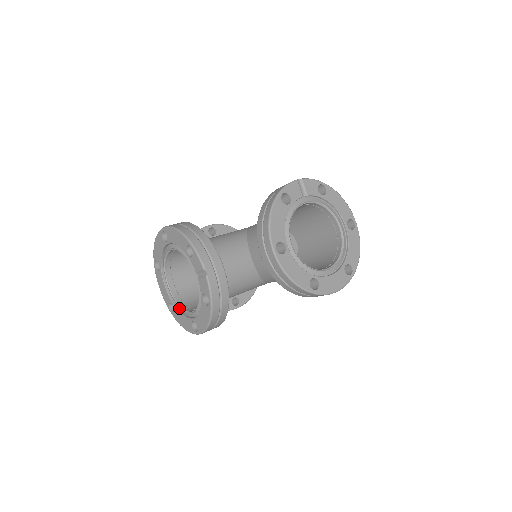
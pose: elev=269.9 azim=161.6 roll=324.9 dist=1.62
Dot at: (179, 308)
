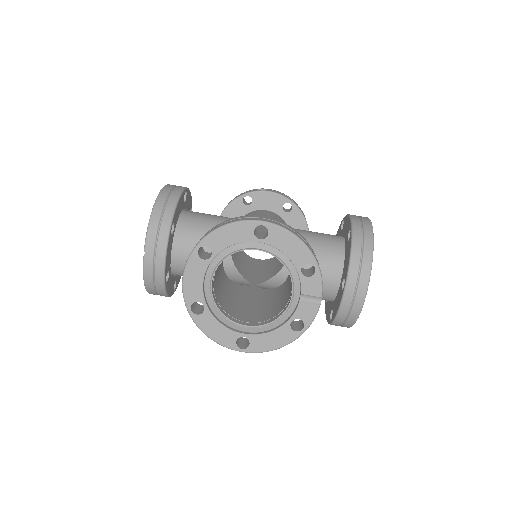
Dot at: (214, 313)
